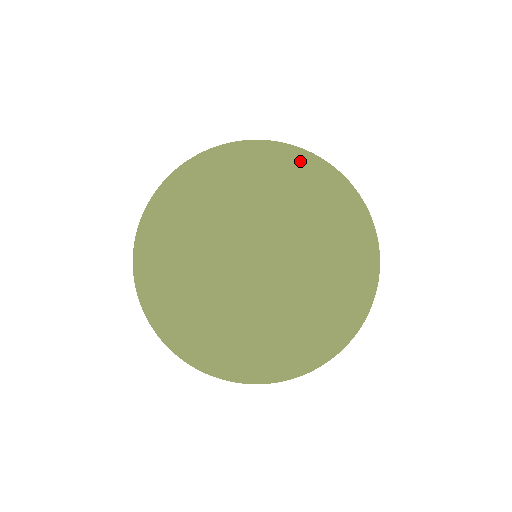
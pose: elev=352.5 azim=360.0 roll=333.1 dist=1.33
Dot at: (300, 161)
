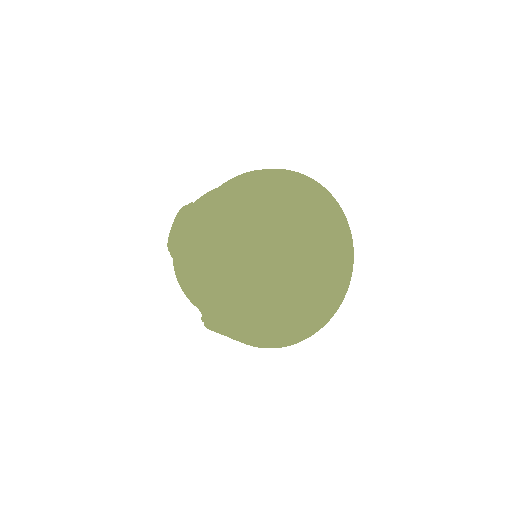
Dot at: (254, 182)
